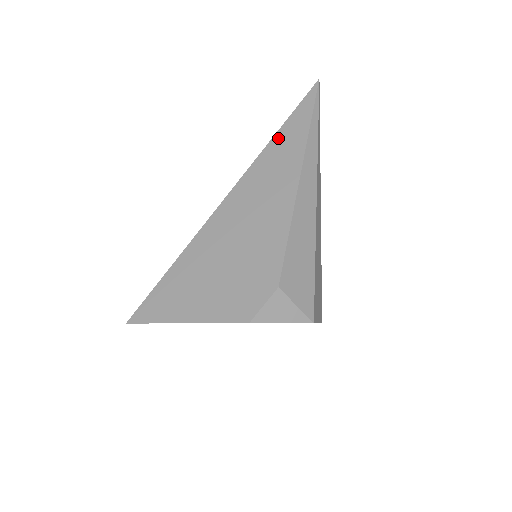
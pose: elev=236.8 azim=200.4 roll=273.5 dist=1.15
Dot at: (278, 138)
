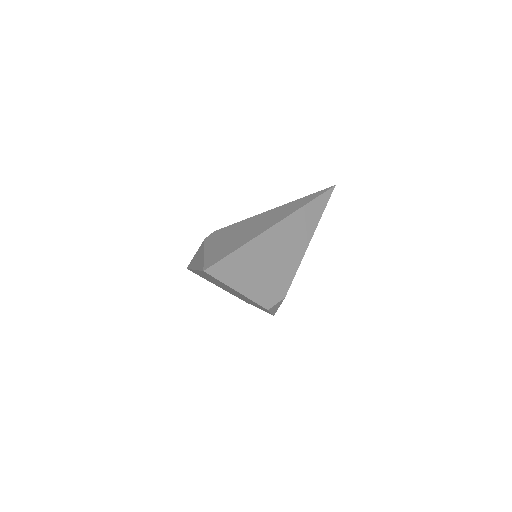
Dot at: (310, 206)
